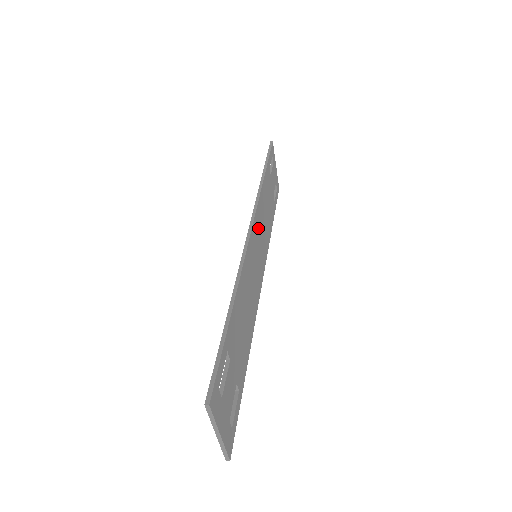
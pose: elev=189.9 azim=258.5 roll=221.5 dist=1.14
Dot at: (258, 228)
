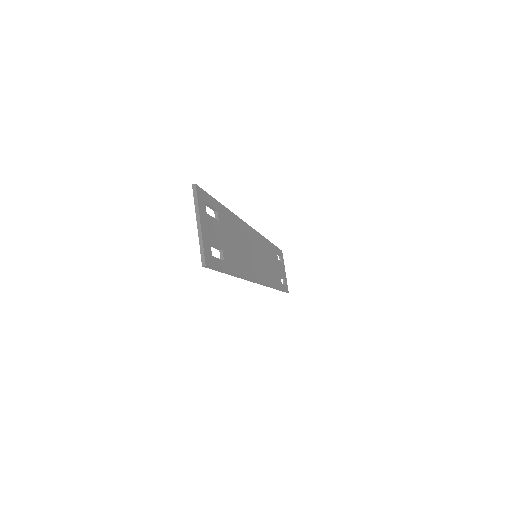
Dot at: (260, 246)
